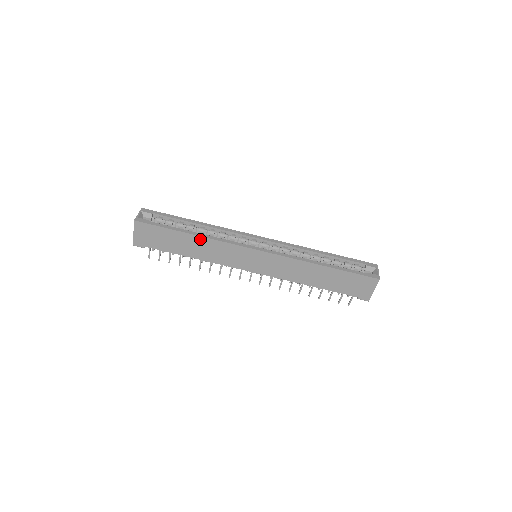
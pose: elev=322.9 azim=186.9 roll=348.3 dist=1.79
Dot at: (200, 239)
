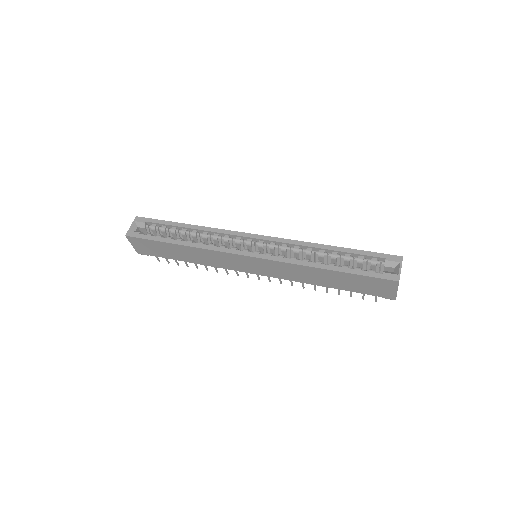
Dot at: (189, 248)
